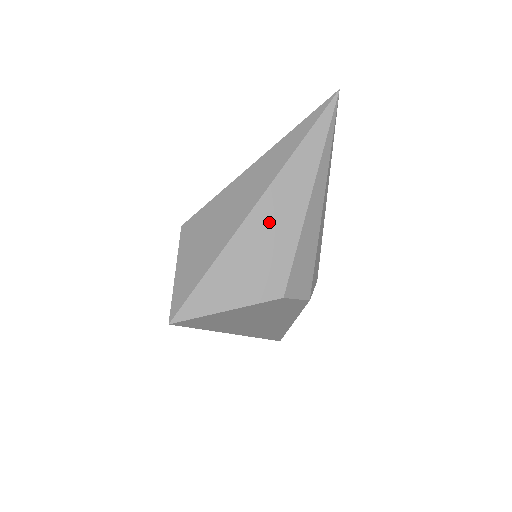
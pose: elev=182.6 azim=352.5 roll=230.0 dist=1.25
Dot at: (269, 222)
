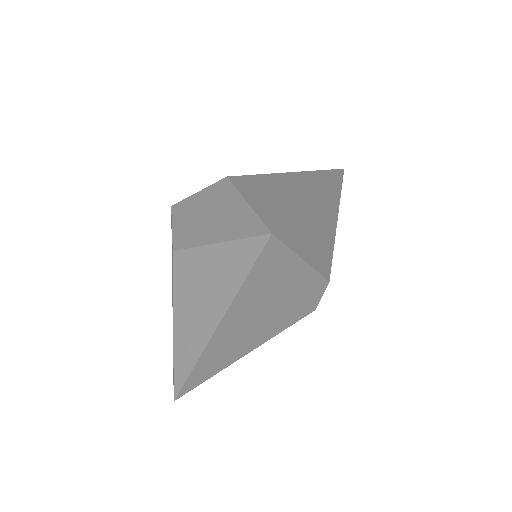
Dot at: (323, 213)
